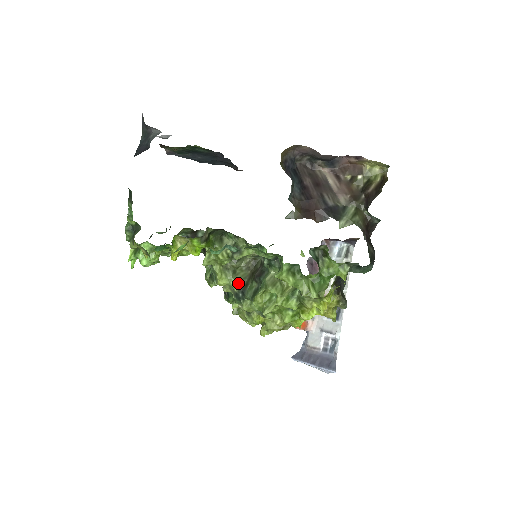
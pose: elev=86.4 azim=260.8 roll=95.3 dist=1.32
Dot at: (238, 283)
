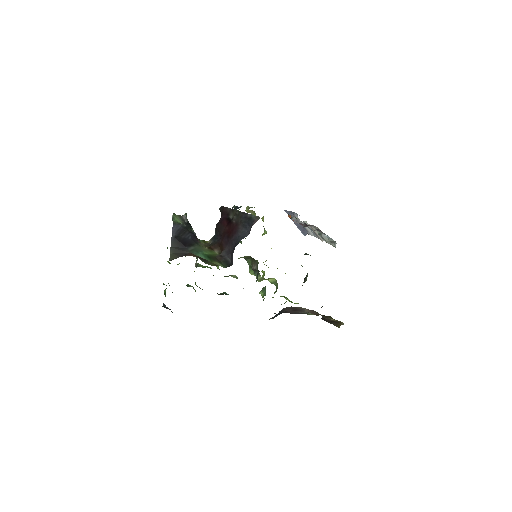
Dot at: occluded
